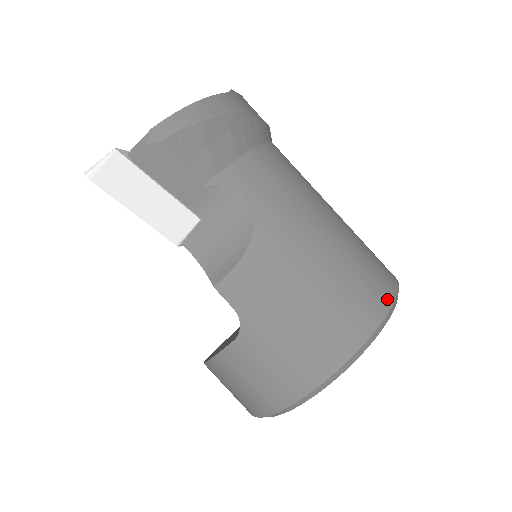
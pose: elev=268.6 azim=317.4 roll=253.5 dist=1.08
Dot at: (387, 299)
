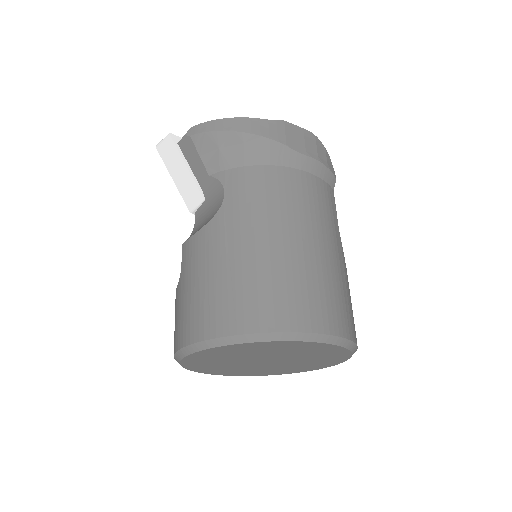
Dot at: (269, 325)
